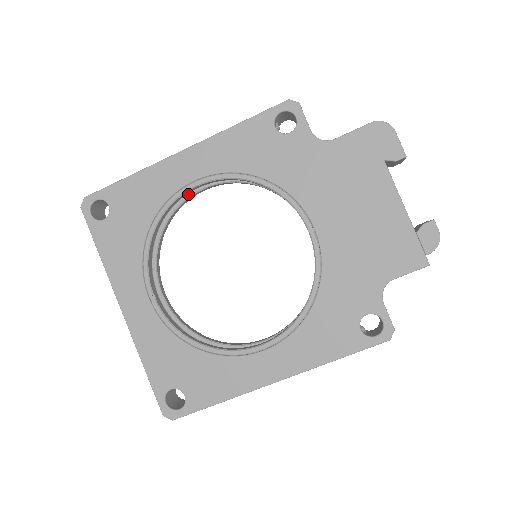
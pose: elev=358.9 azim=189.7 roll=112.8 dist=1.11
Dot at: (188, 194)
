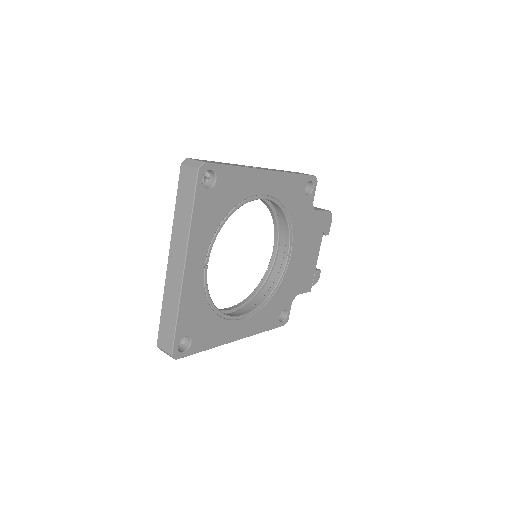
Dot at: occluded
